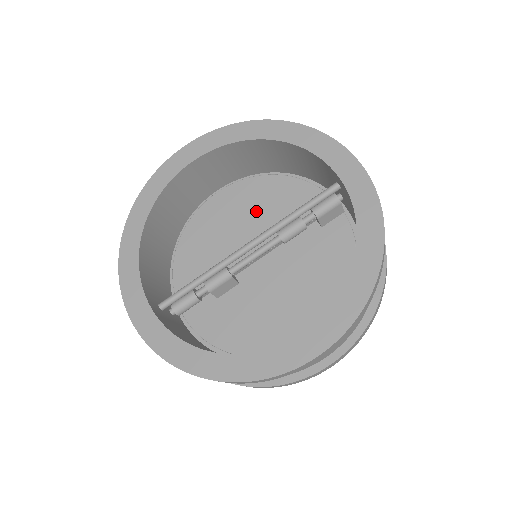
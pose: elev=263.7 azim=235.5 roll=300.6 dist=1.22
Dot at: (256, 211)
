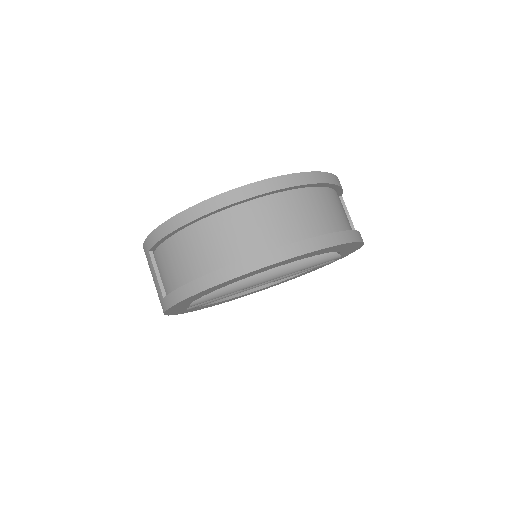
Dot at: occluded
